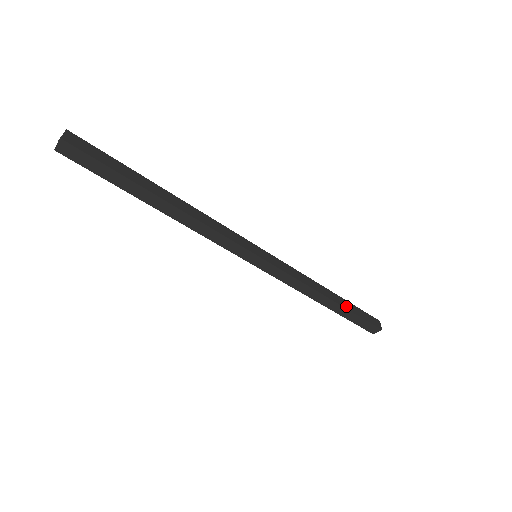
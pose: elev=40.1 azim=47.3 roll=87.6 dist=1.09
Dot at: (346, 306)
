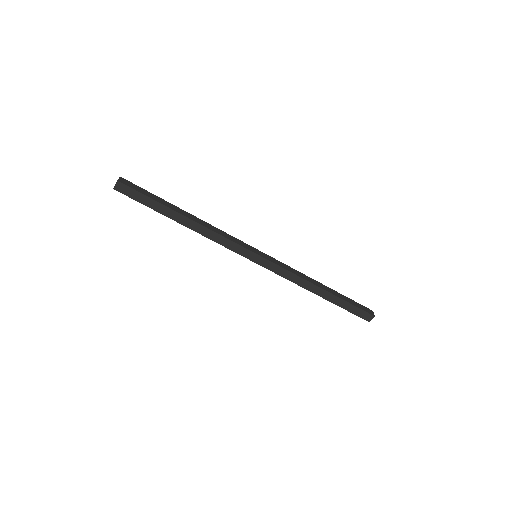
Dot at: (337, 295)
